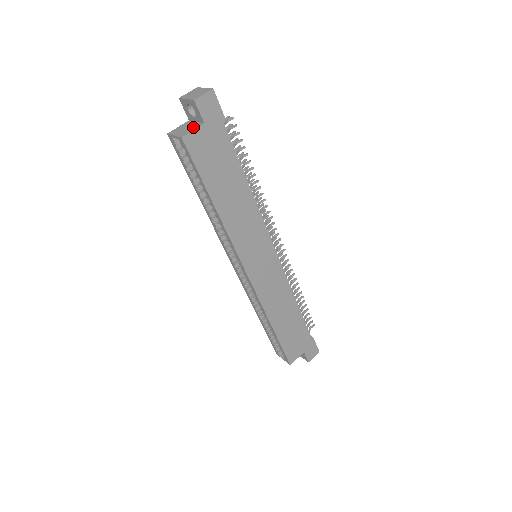
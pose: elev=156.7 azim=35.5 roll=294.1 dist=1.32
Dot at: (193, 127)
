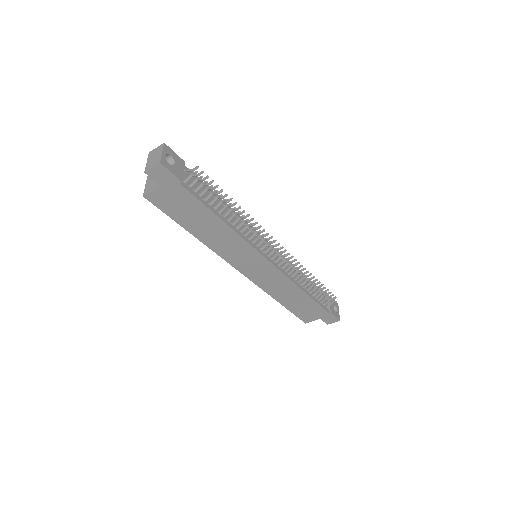
Dot at: (155, 185)
